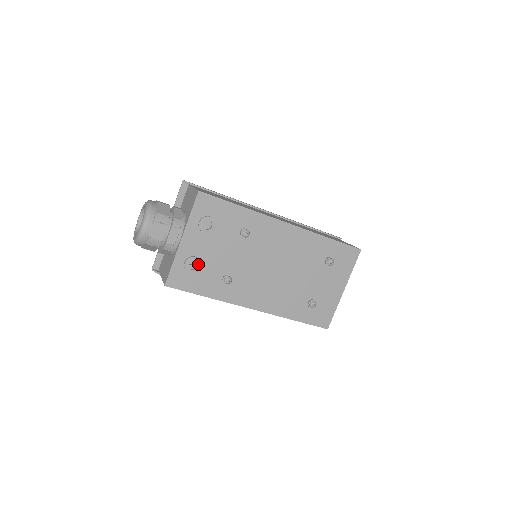
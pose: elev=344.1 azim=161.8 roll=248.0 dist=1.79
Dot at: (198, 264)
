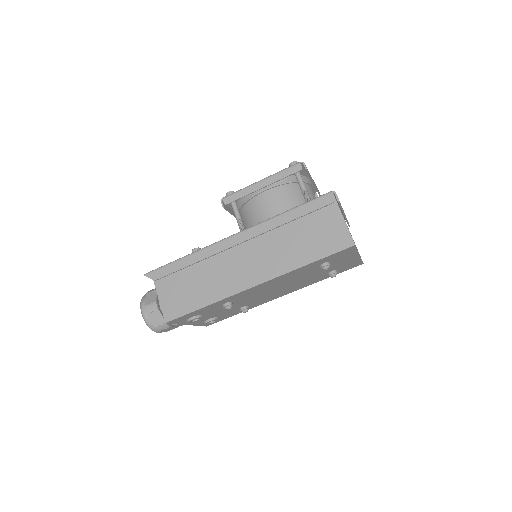
Dot at: (214, 320)
